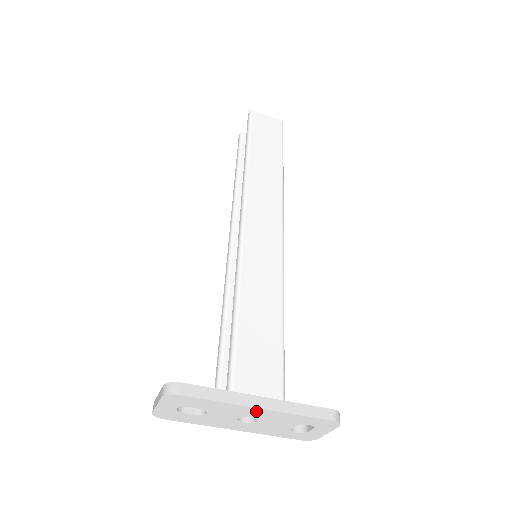
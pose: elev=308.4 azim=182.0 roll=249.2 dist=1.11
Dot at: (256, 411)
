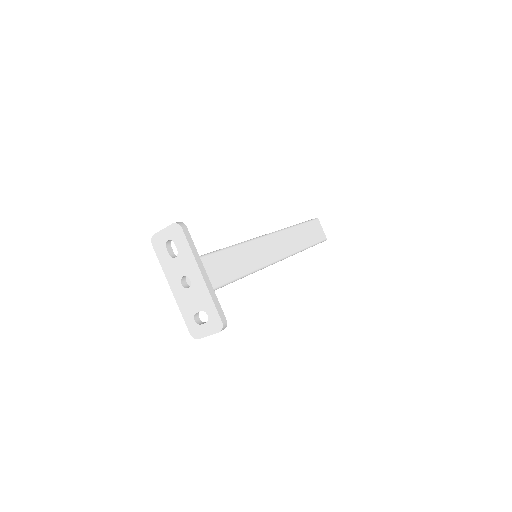
Dot at: (198, 276)
